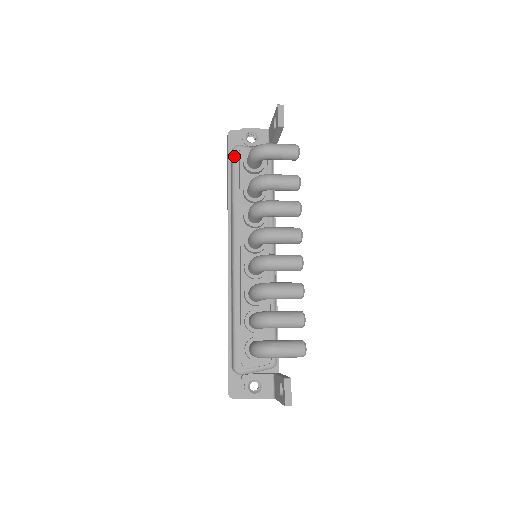
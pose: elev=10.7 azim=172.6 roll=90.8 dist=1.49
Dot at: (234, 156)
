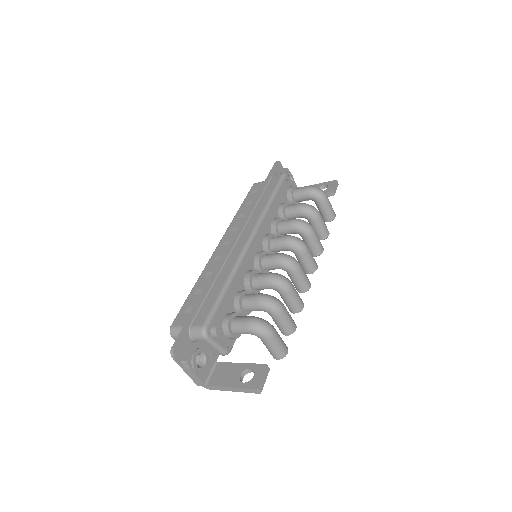
Dot at: (283, 178)
